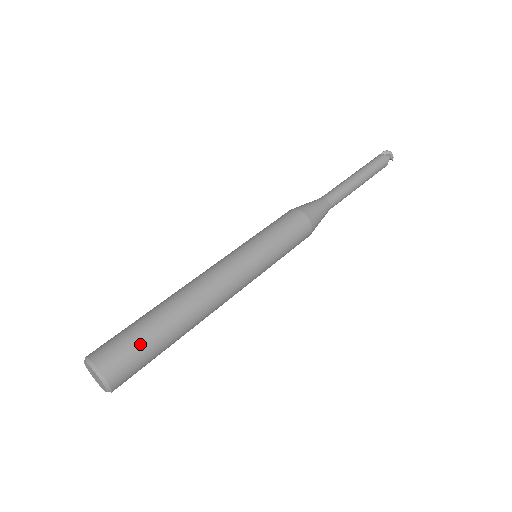
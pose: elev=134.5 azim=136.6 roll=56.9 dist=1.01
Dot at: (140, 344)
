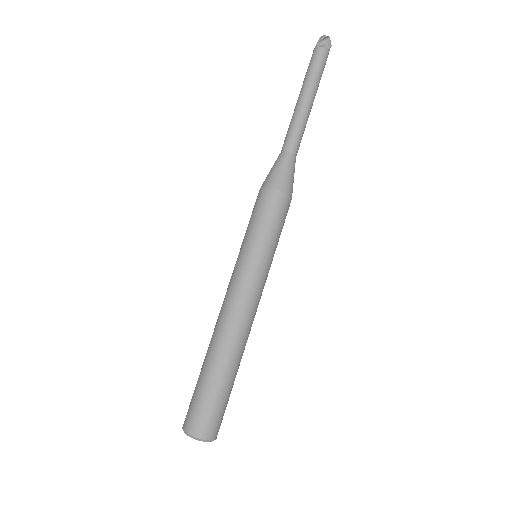
Dot at: (222, 403)
